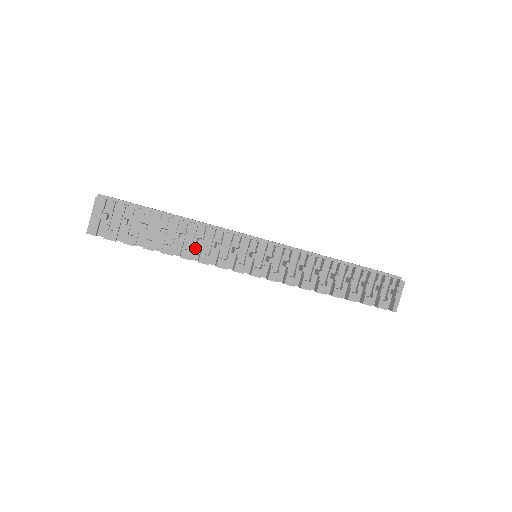
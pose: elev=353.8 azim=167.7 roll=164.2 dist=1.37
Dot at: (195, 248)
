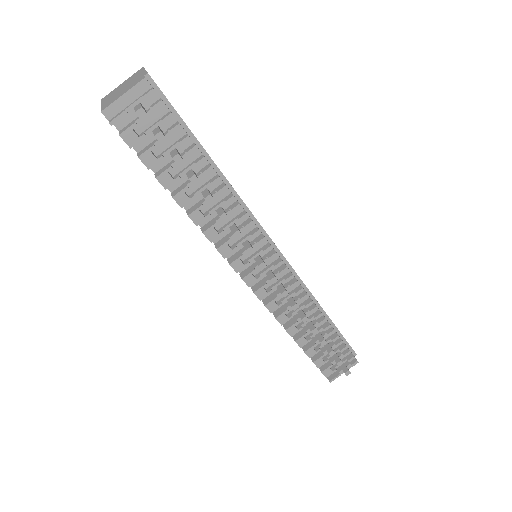
Dot at: occluded
